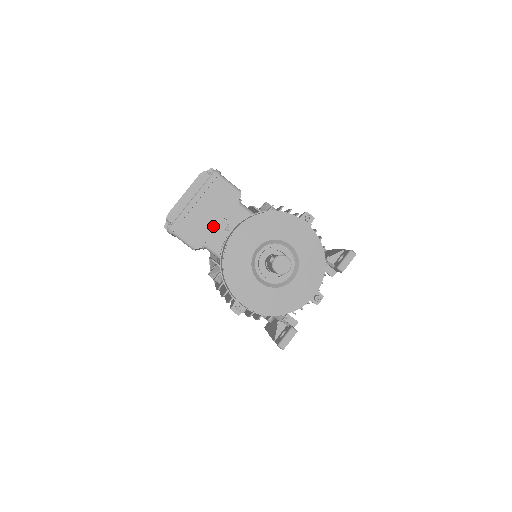
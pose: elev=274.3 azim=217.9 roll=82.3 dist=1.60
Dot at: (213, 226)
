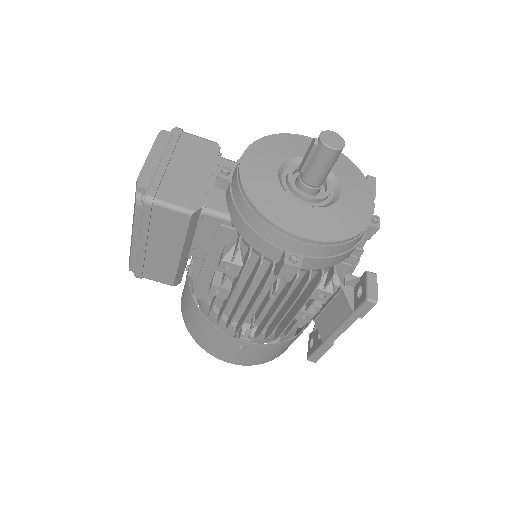
Dot at: (204, 182)
